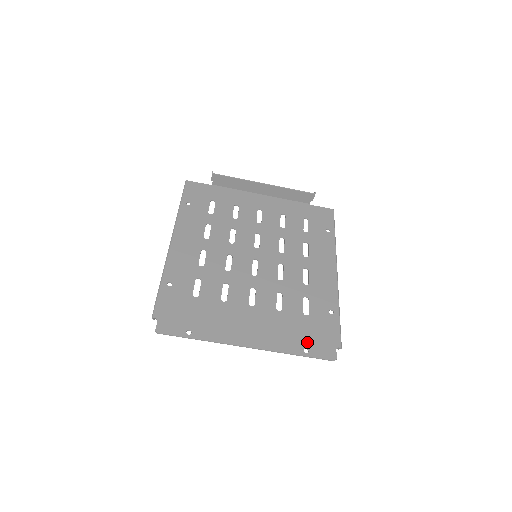
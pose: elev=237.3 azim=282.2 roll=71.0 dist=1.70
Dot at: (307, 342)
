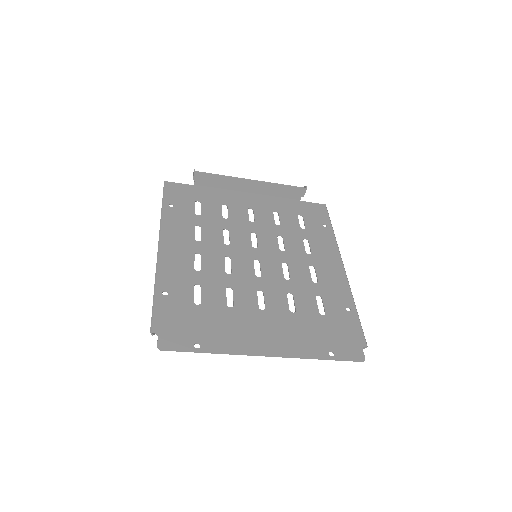
Dot at: (330, 344)
